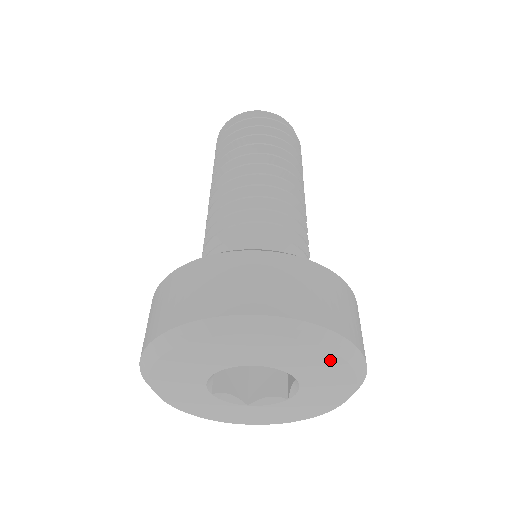
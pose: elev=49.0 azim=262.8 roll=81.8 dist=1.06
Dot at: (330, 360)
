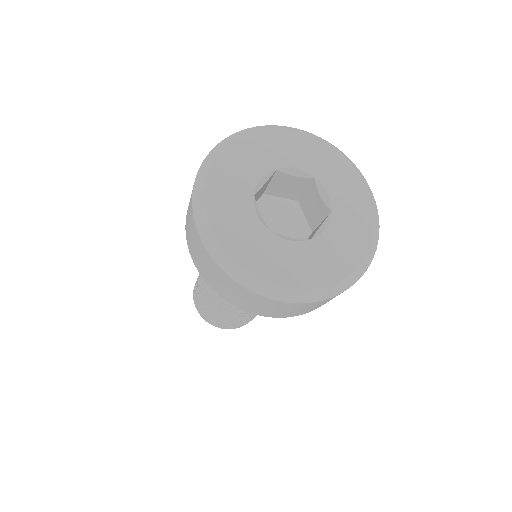
Dot at: (364, 198)
